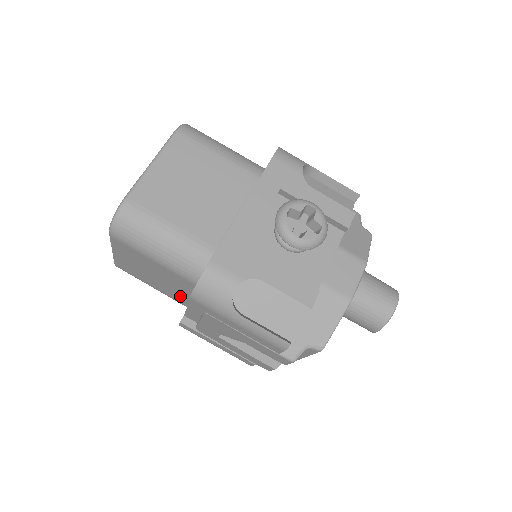
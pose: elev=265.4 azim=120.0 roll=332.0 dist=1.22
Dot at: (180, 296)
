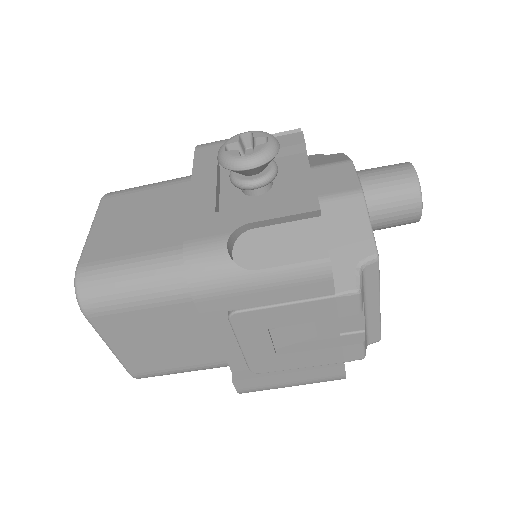
Dot at: (209, 348)
